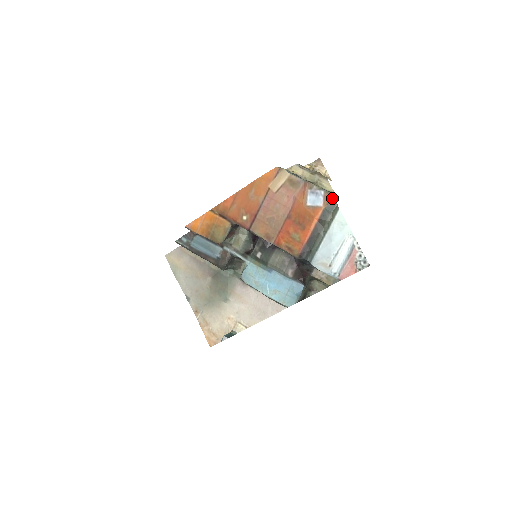
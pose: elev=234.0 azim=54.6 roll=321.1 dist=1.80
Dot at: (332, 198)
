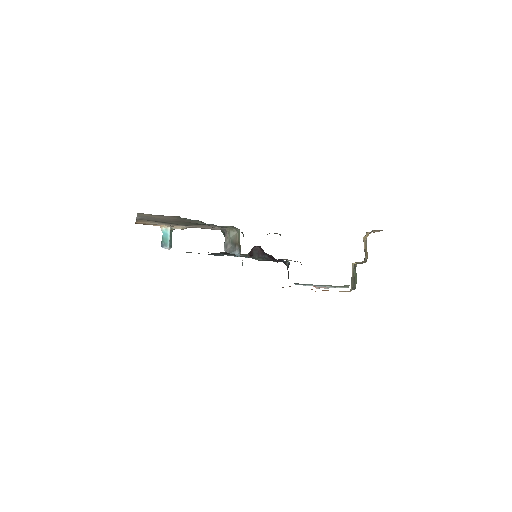
Dot at: occluded
